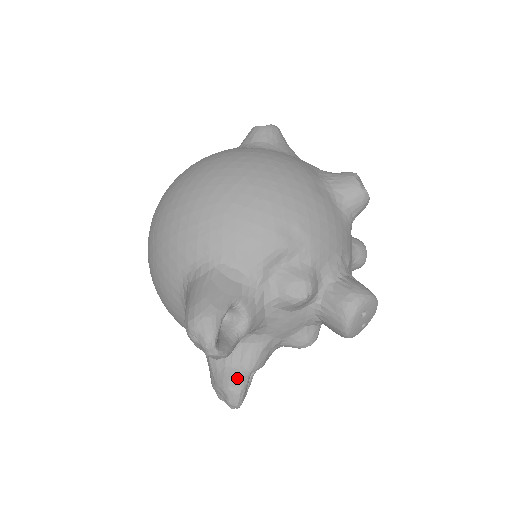
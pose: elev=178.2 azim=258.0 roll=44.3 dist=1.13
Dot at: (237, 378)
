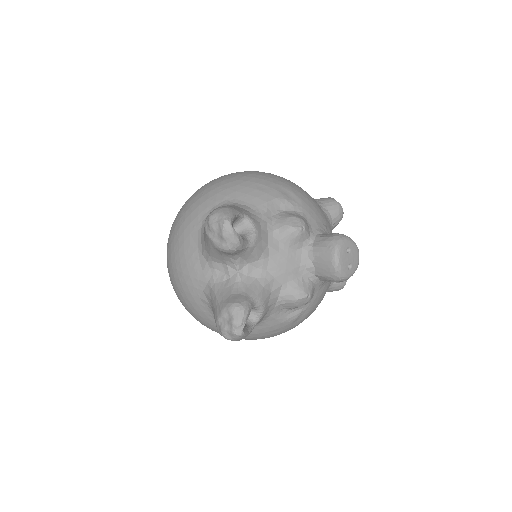
Dot at: (242, 299)
